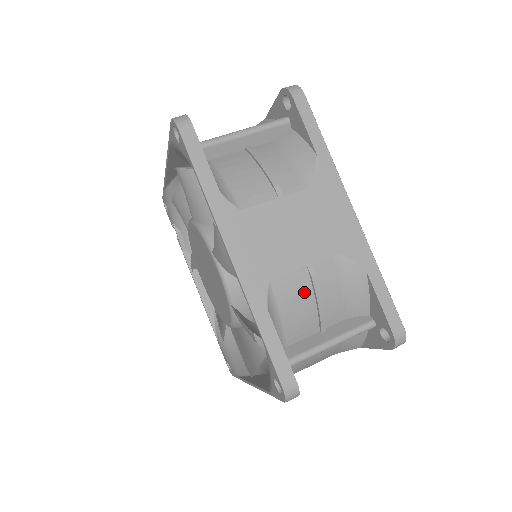
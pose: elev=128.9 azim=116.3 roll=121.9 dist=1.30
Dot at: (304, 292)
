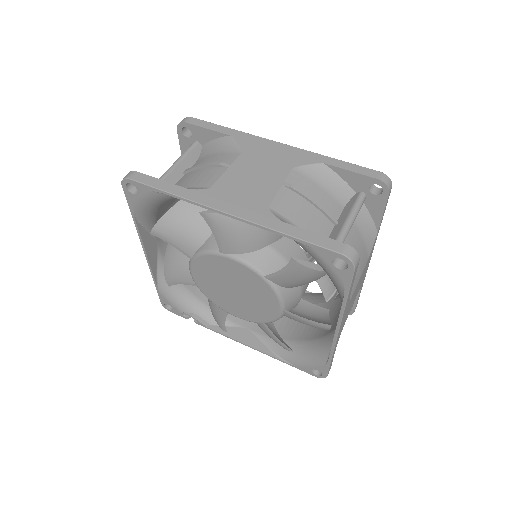
Dot at: (297, 202)
